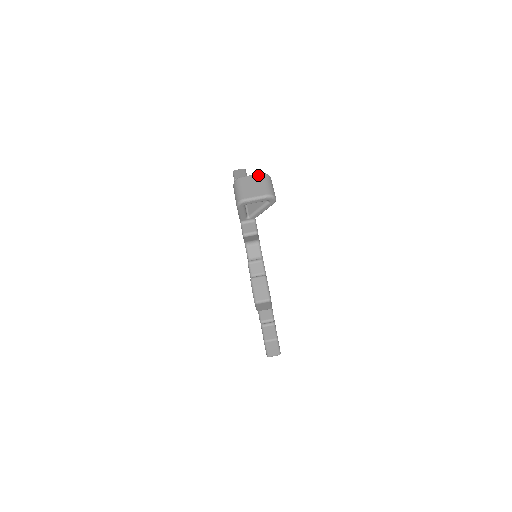
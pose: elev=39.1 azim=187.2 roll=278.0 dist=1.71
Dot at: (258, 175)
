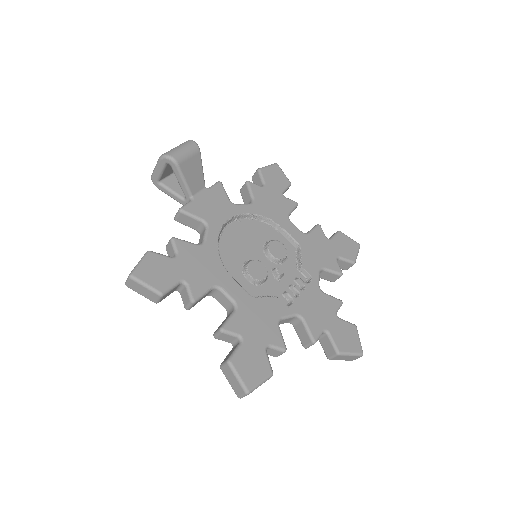
Dot at: occluded
